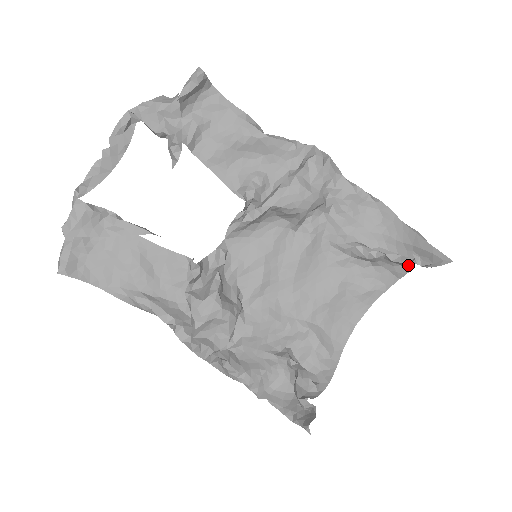
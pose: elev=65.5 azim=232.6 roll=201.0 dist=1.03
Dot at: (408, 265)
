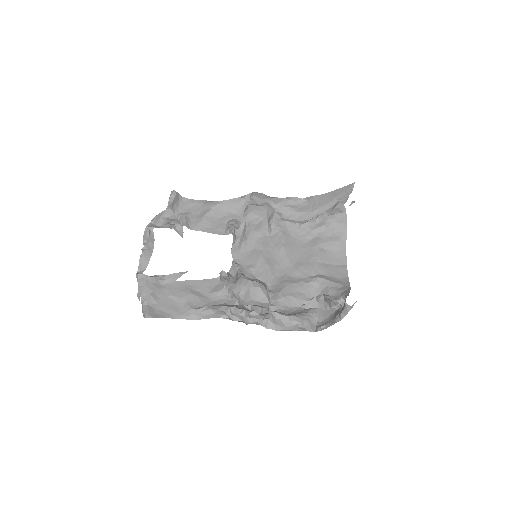
Dot at: (340, 207)
